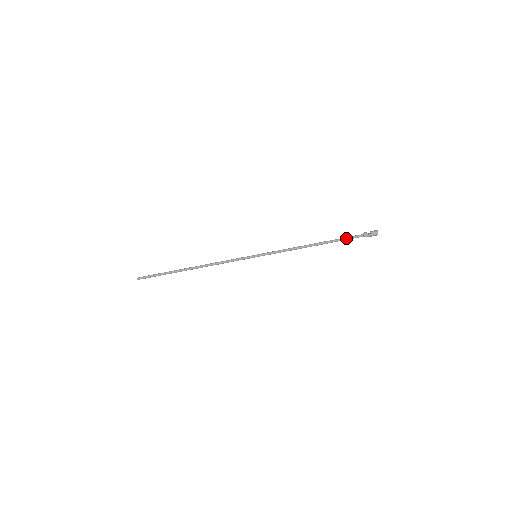
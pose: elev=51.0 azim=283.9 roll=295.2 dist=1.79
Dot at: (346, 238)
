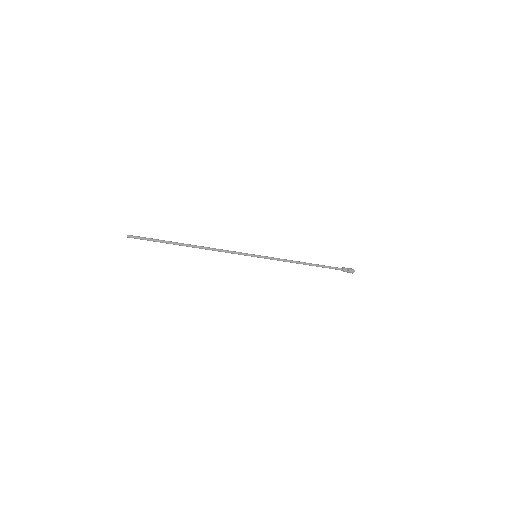
Dot at: (331, 267)
